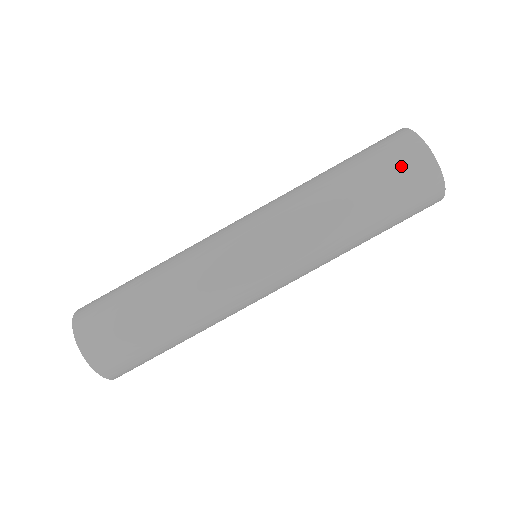
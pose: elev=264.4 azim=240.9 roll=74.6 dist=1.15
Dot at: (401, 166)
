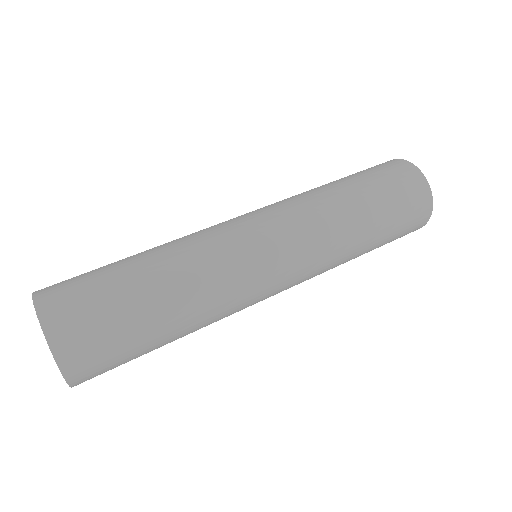
Dot at: (384, 168)
